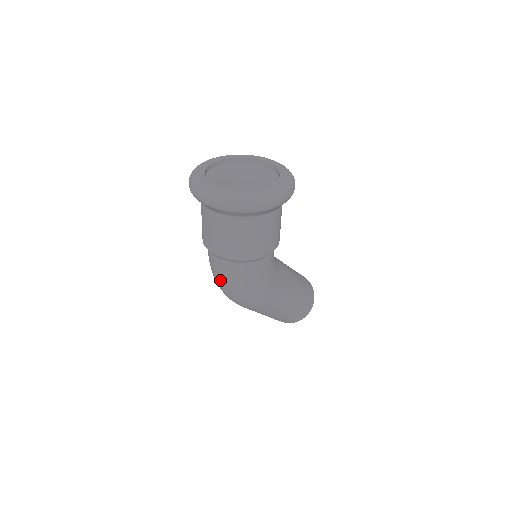
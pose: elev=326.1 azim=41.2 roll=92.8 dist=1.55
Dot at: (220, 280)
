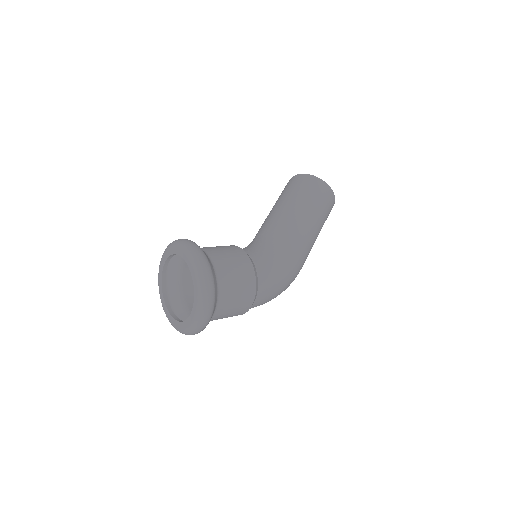
Dot at: occluded
